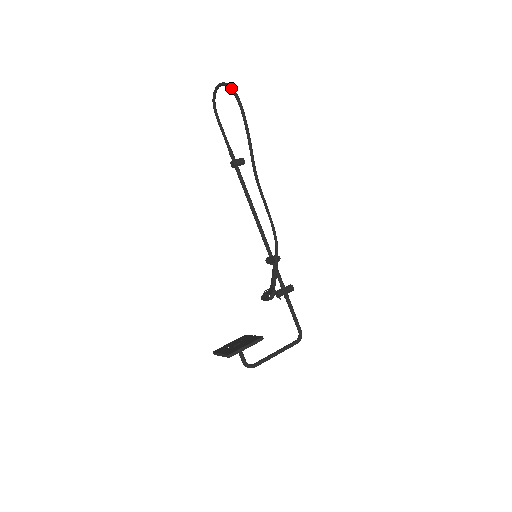
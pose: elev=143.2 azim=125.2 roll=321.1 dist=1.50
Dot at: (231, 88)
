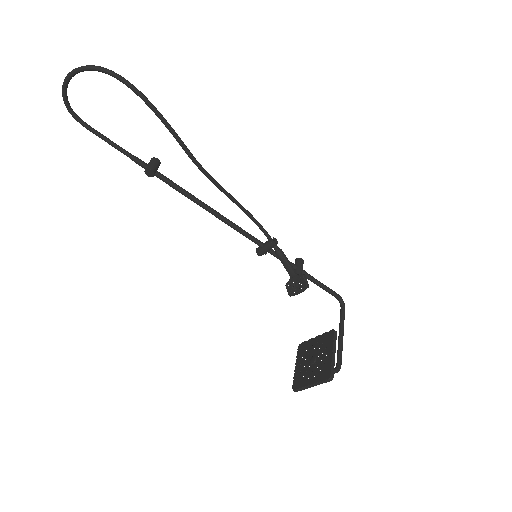
Dot at: (98, 68)
